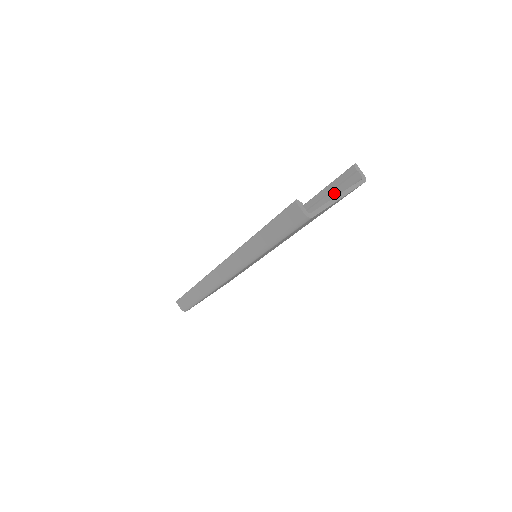
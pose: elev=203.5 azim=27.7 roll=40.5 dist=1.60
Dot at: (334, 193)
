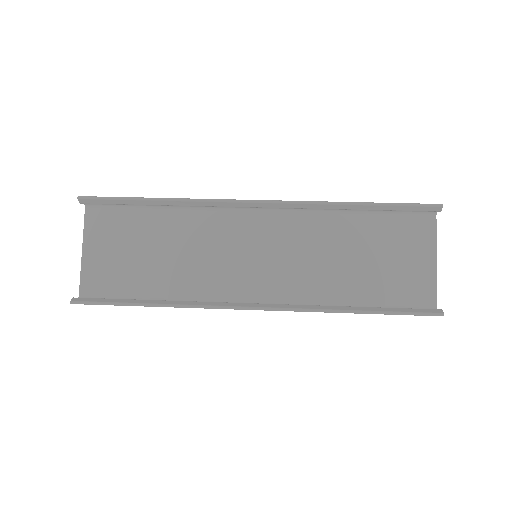
Dot at: (392, 210)
